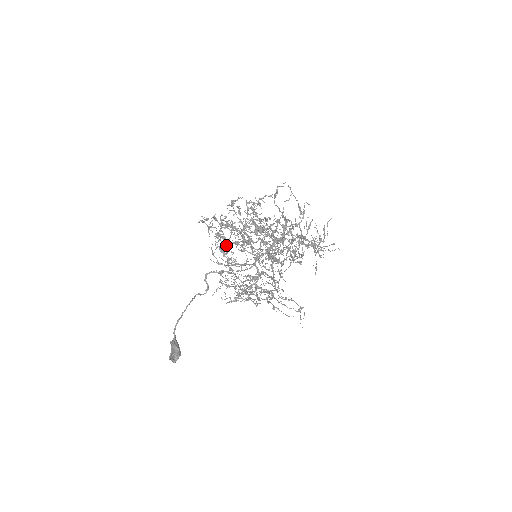
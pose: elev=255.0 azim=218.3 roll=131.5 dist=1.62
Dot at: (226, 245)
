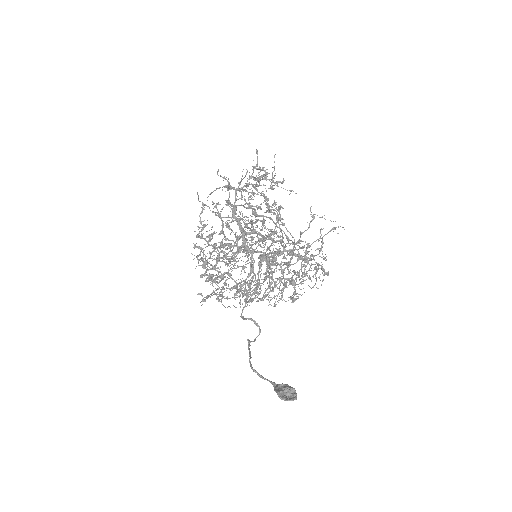
Dot at: occluded
